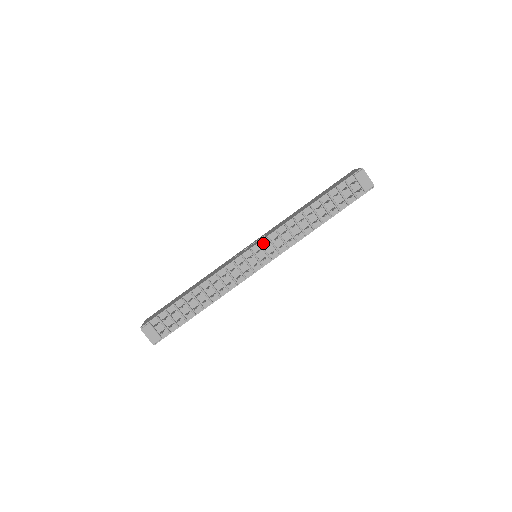
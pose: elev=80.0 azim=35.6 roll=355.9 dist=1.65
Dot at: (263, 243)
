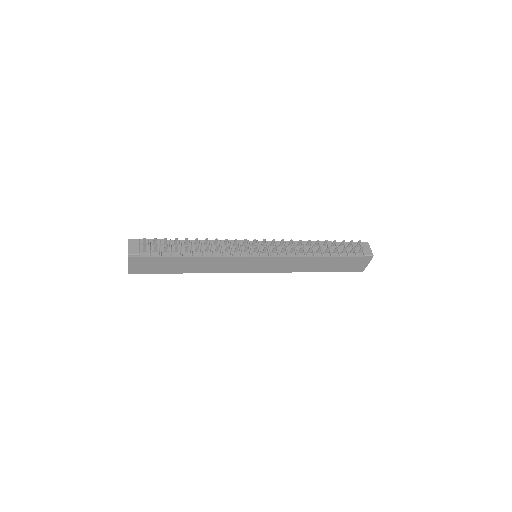
Dot at: (269, 243)
